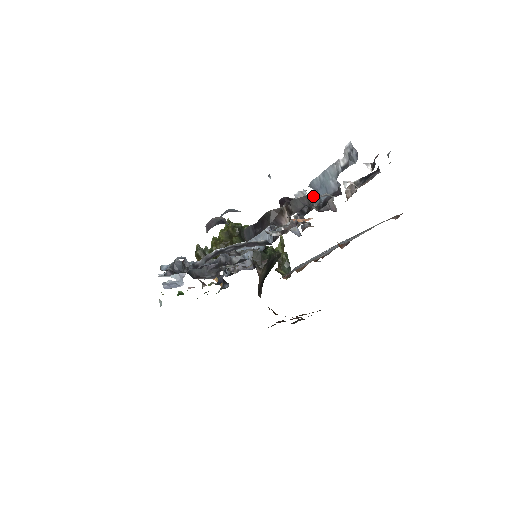
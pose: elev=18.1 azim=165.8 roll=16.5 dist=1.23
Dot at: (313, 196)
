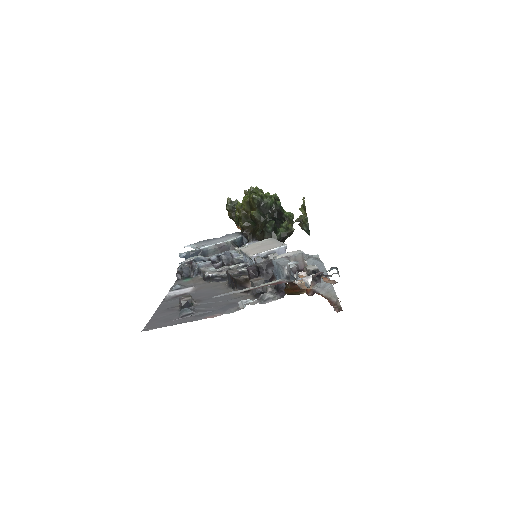
Dot at: (273, 272)
